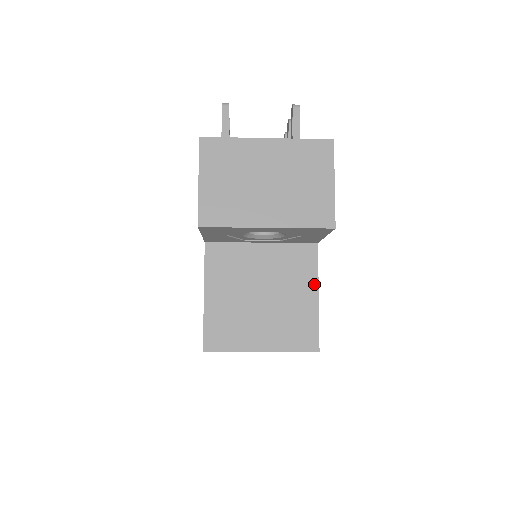
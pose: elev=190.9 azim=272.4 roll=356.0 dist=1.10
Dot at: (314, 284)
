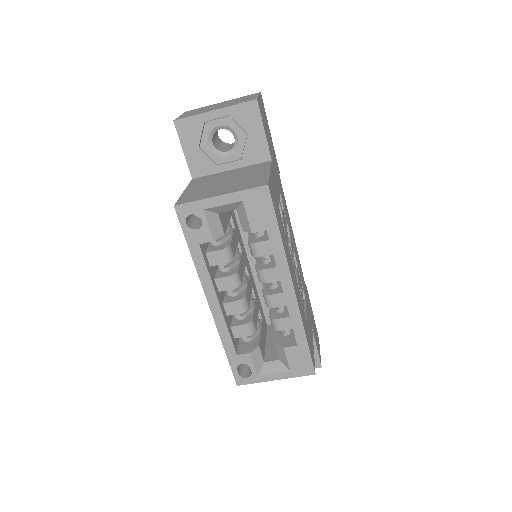
Dot at: (267, 169)
